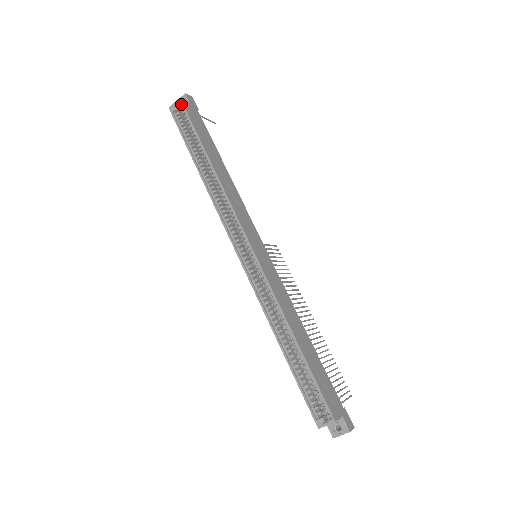
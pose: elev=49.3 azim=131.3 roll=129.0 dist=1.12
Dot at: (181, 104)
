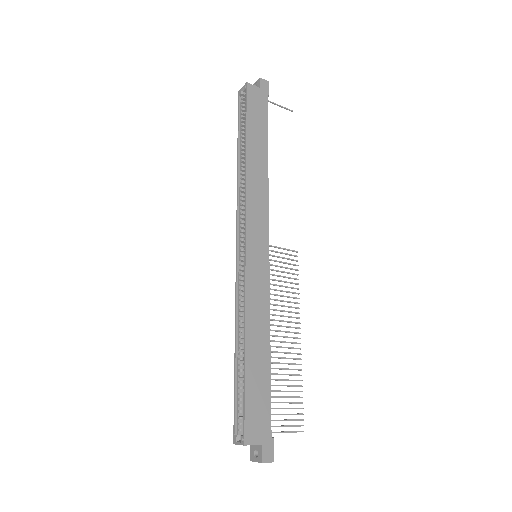
Dot at: (245, 89)
